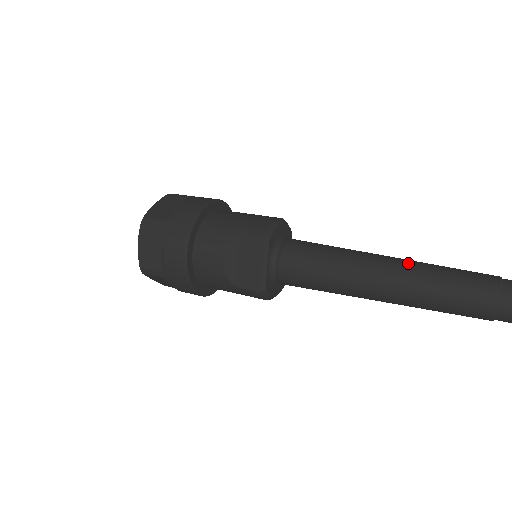
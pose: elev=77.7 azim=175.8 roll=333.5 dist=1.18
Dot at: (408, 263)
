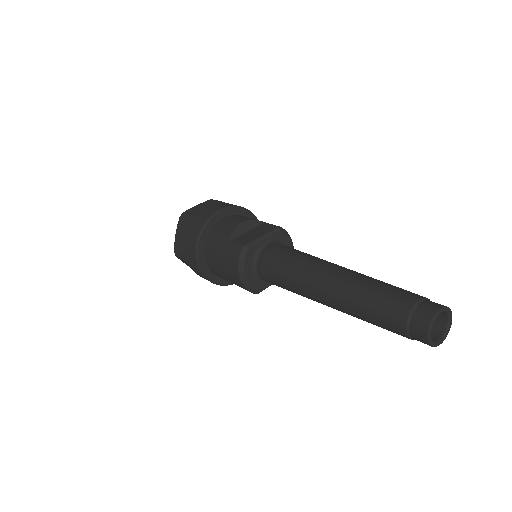
Dot at: occluded
